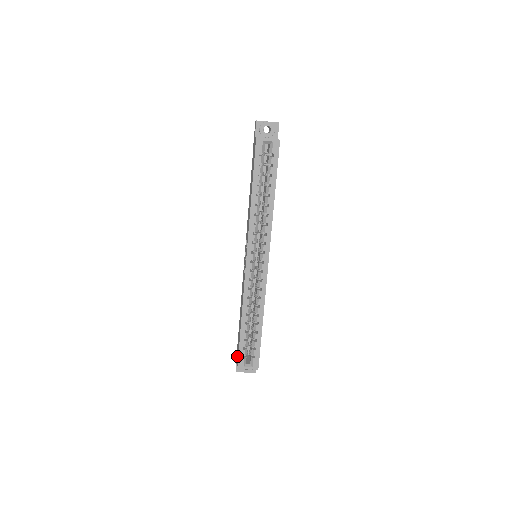
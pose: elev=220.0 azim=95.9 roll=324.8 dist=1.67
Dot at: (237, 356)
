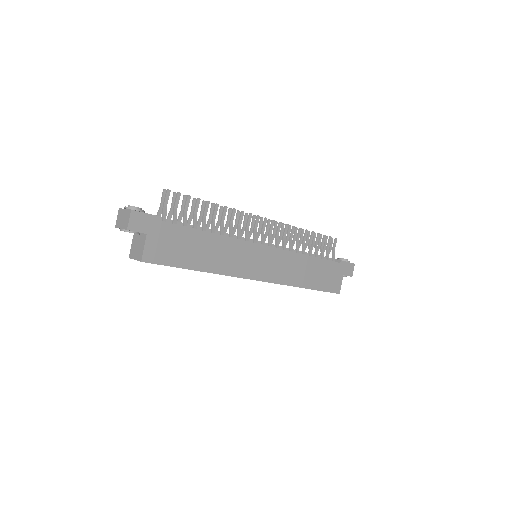
Dot at: occluded
